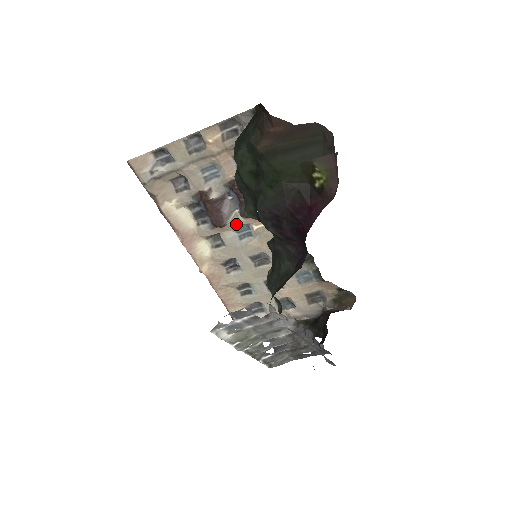
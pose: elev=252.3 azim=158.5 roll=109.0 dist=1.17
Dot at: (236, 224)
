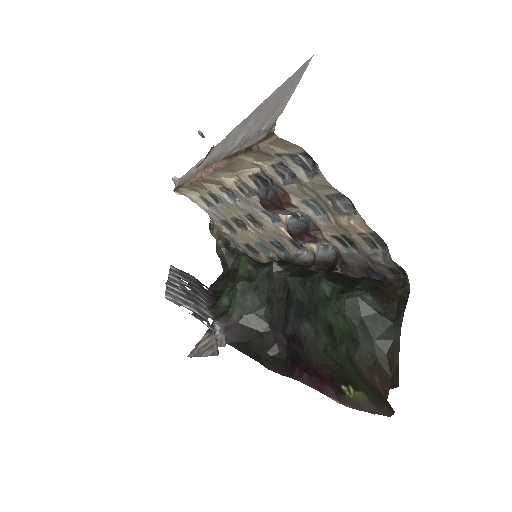
Dot at: occluded
